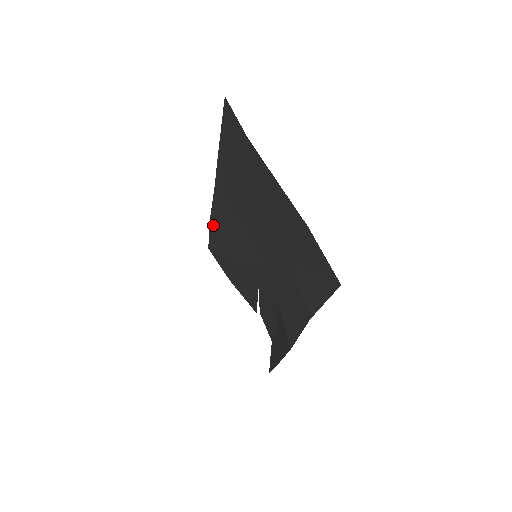
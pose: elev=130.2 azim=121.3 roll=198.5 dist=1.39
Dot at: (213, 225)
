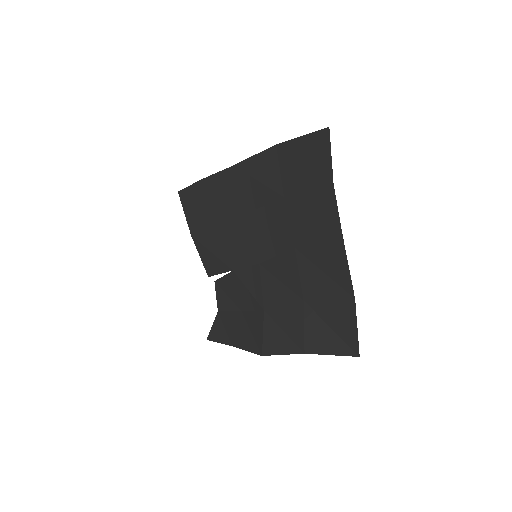
Dot at: (206, 186)
